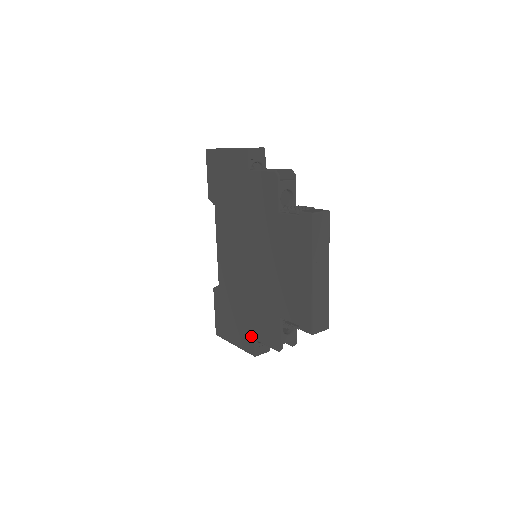
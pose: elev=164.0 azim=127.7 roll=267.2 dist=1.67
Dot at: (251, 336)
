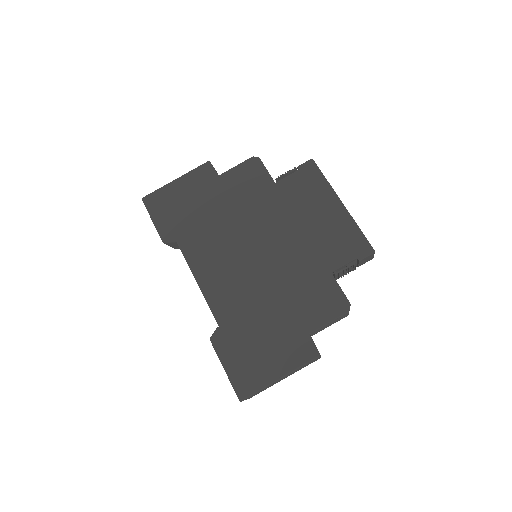
Dot at: (302, 335)
